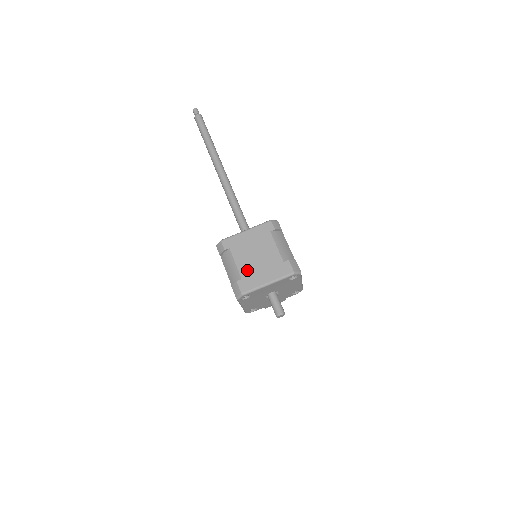
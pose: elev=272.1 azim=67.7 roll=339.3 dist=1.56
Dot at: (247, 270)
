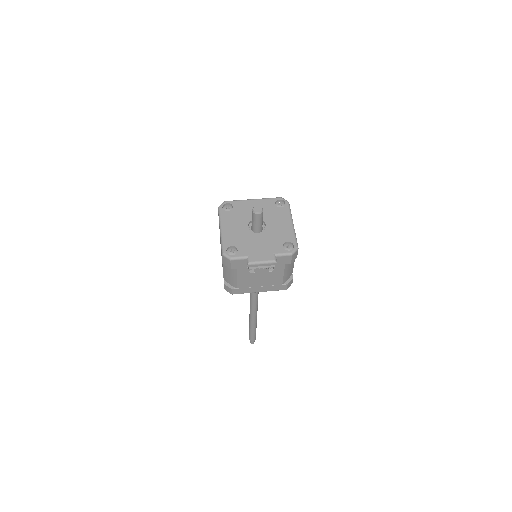
Dot at: occluded
